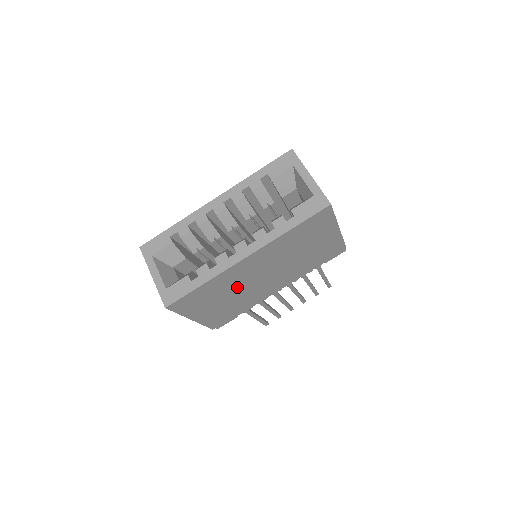
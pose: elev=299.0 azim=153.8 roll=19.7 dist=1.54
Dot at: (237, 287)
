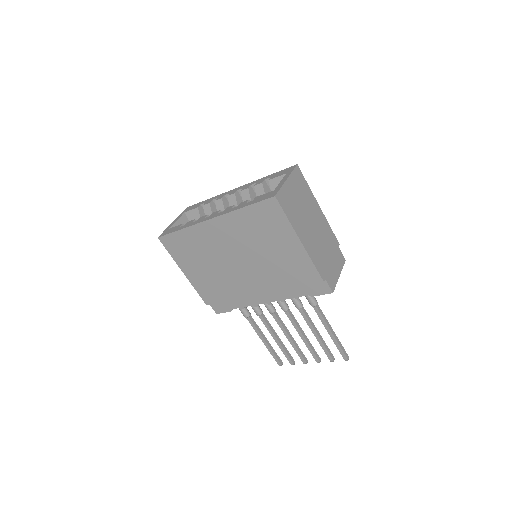
Dot at: (214, 257)
